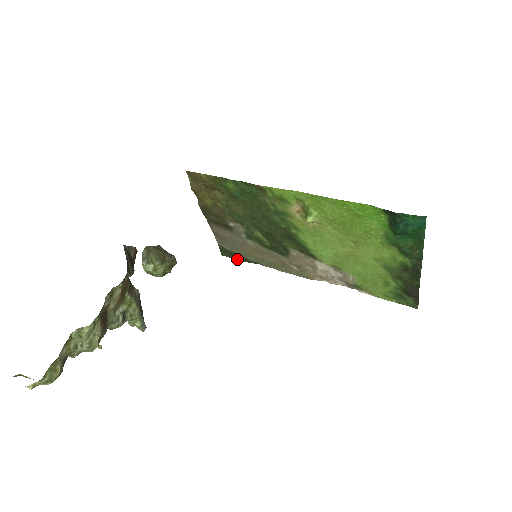
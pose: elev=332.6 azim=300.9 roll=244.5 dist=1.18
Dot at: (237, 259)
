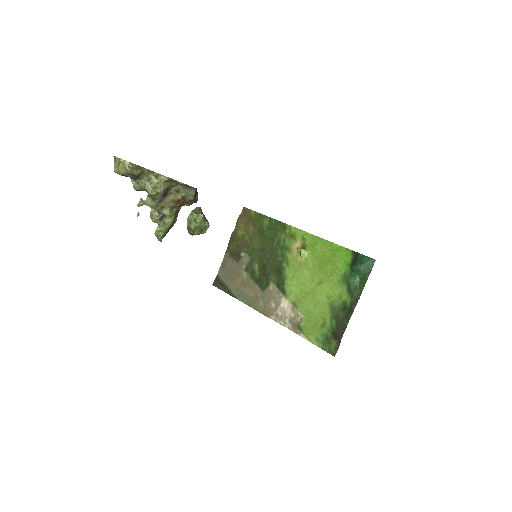
Dot at: (222, 290)
